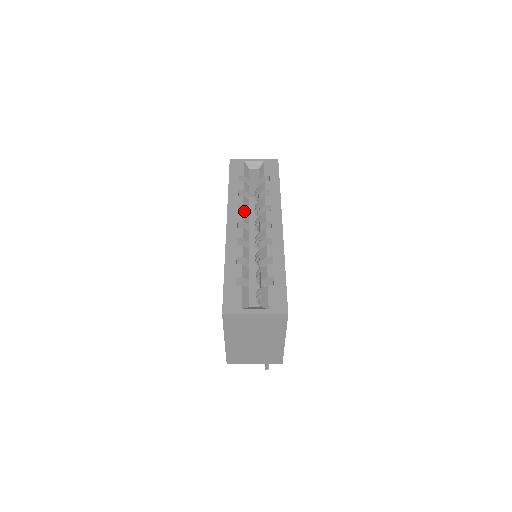
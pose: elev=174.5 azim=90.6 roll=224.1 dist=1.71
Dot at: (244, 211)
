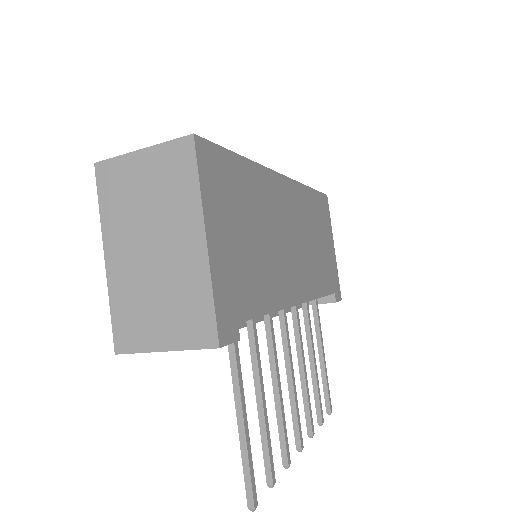
Dot at: occluded
